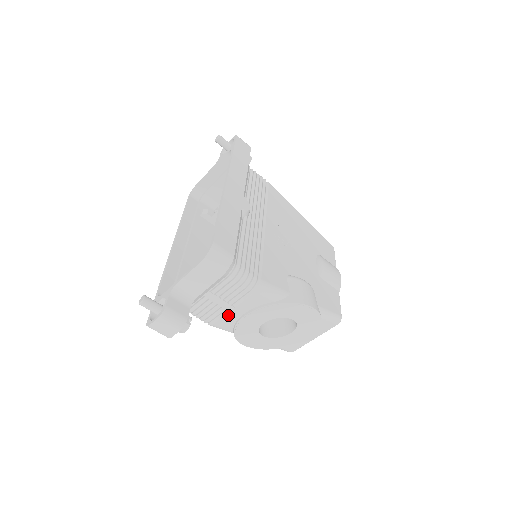
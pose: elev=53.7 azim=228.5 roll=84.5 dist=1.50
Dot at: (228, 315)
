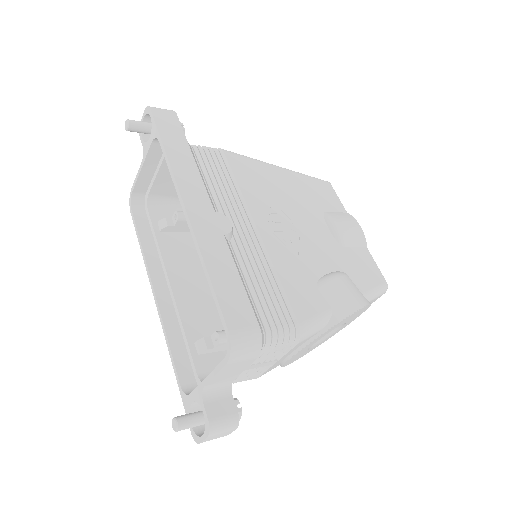
Dot at: (272, 366)
